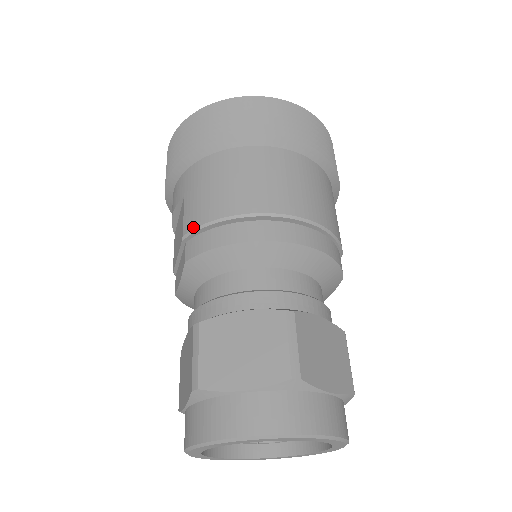
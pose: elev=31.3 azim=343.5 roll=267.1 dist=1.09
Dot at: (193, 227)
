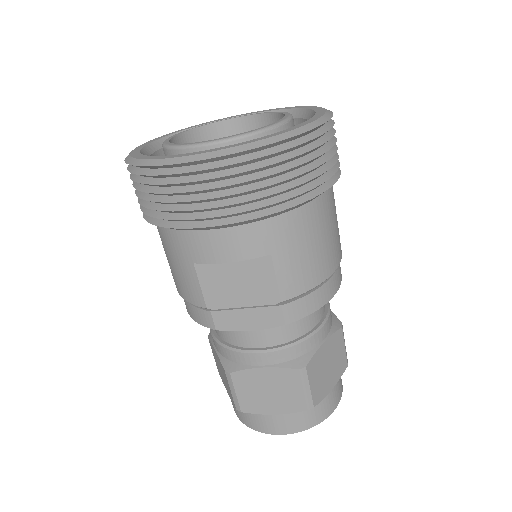
Dot at: (297, 294)
